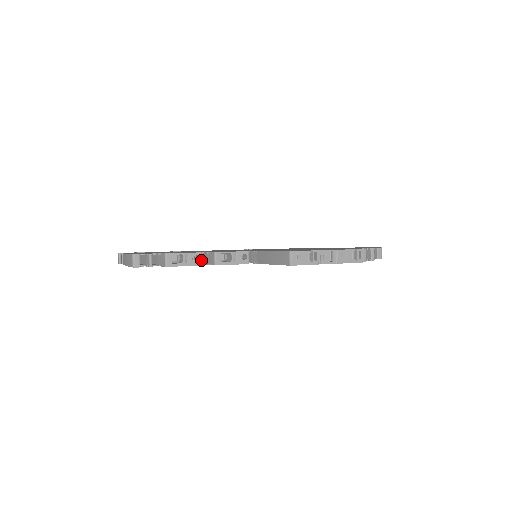
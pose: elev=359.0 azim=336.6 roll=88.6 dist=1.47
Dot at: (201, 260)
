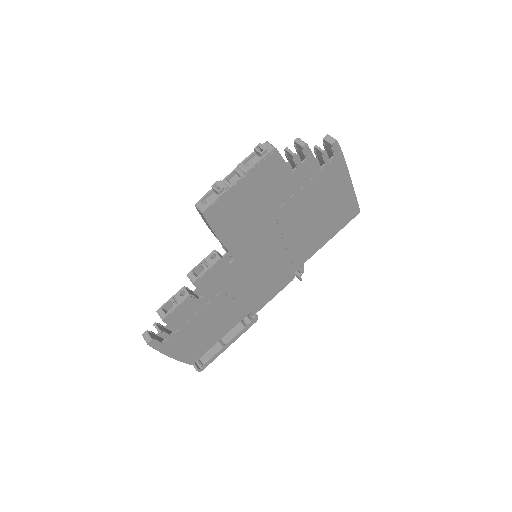
Dot at: (187, 292)
